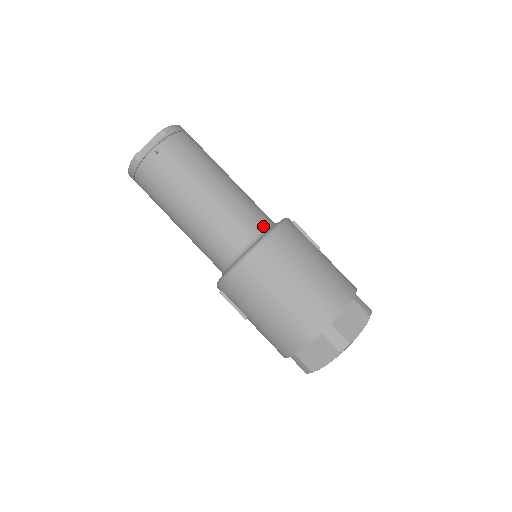
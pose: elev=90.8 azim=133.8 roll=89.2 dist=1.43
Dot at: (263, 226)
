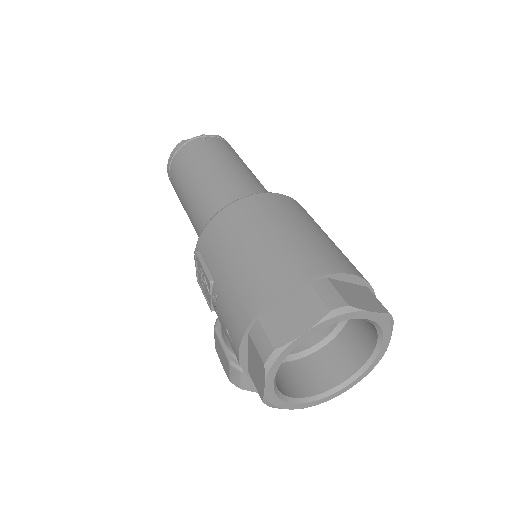
Dot at: occluded
